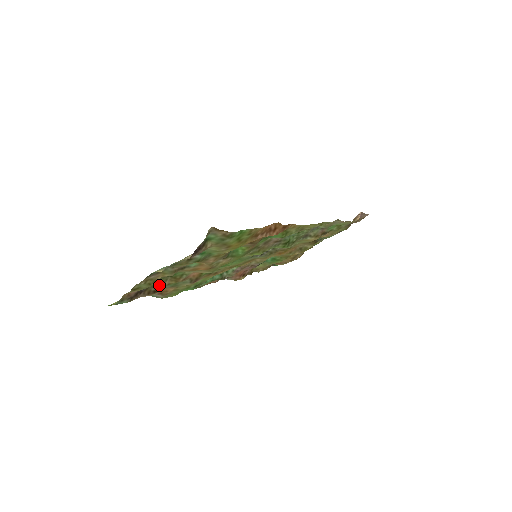
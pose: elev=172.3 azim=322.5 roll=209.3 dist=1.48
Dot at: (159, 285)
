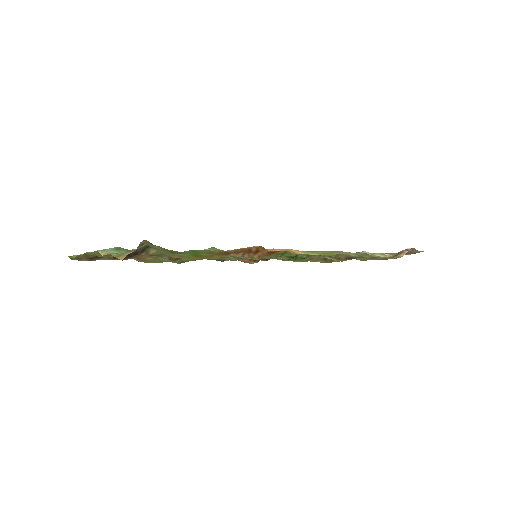
Dot at: occluded
